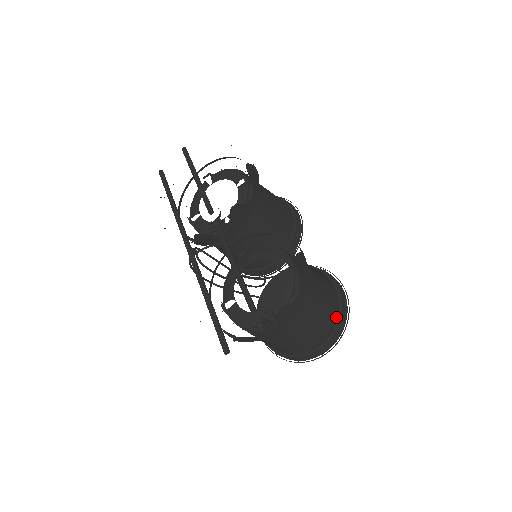
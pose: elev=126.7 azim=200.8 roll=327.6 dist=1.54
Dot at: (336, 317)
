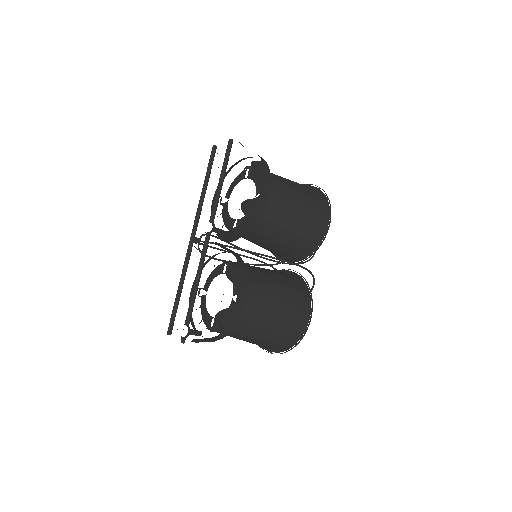
Dot at: (285, 339)
